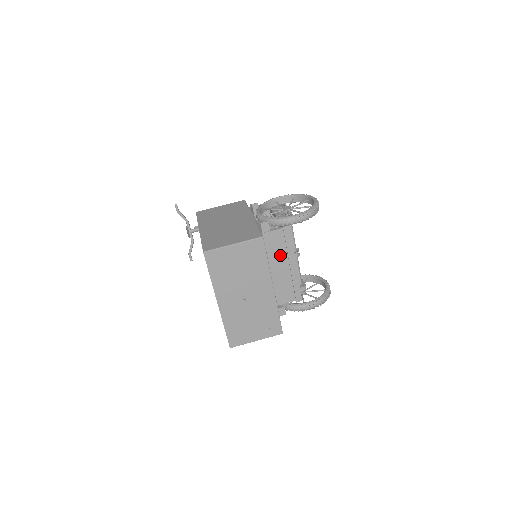
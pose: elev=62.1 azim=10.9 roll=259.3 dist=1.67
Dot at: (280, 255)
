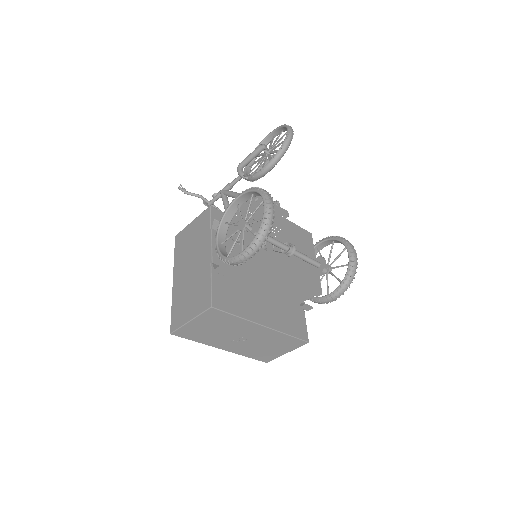
Dot at: (262, 278)
